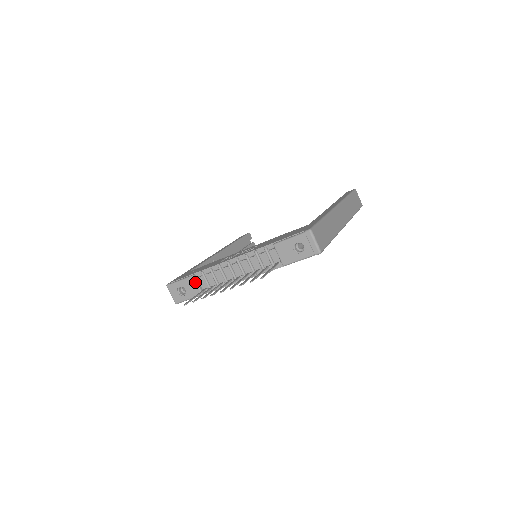
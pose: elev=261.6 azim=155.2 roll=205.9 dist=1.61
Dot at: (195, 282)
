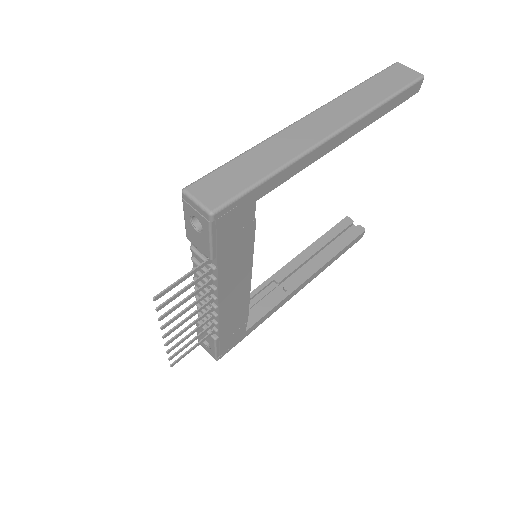
Dot at: occluded
